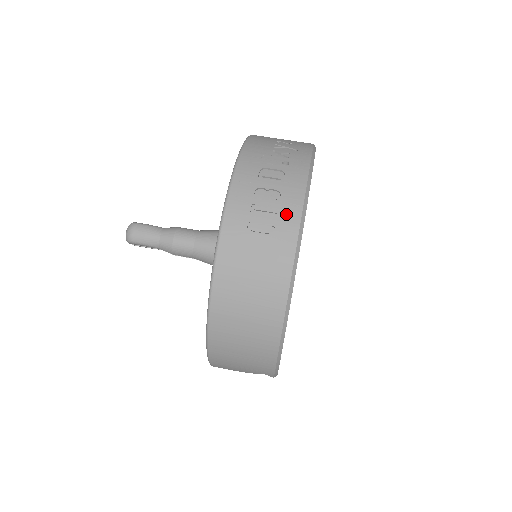
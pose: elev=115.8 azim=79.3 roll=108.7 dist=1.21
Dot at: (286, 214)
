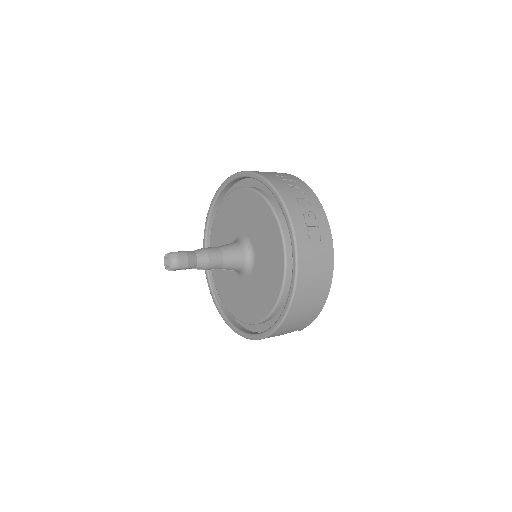
Dot at: (323, 226)
